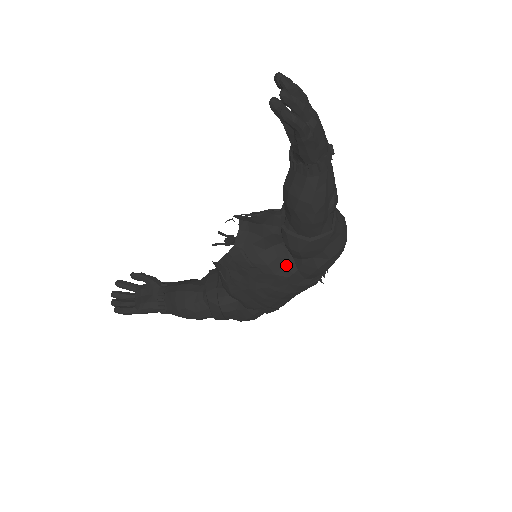
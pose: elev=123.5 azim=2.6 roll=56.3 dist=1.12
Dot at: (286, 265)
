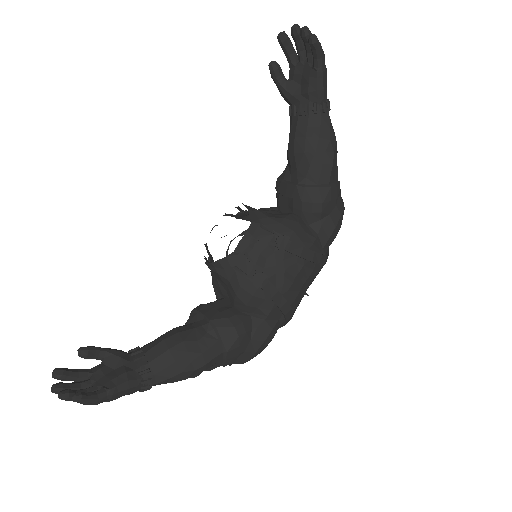
Dot at: (307, 231)
